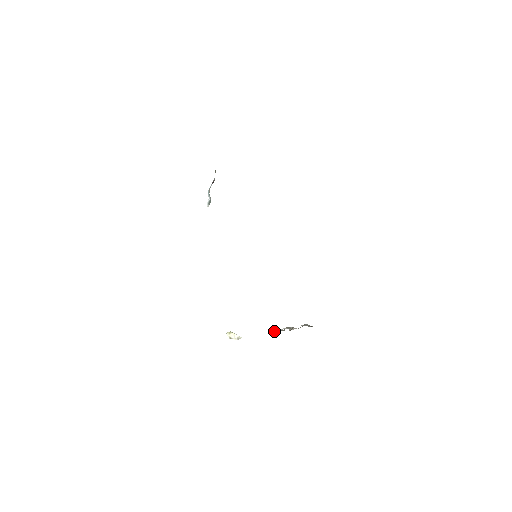
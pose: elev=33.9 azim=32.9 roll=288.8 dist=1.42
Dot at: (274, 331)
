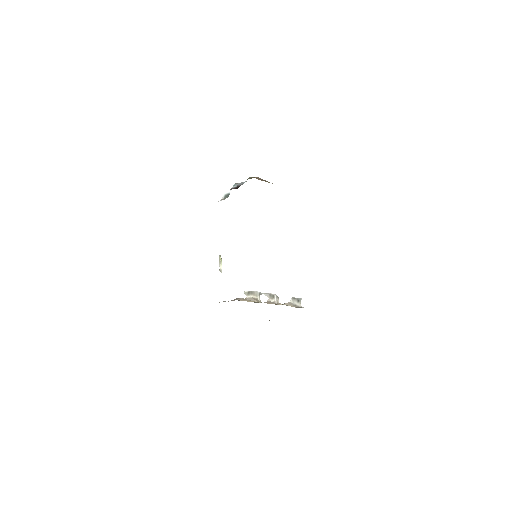
Dot at: (249, 294)
